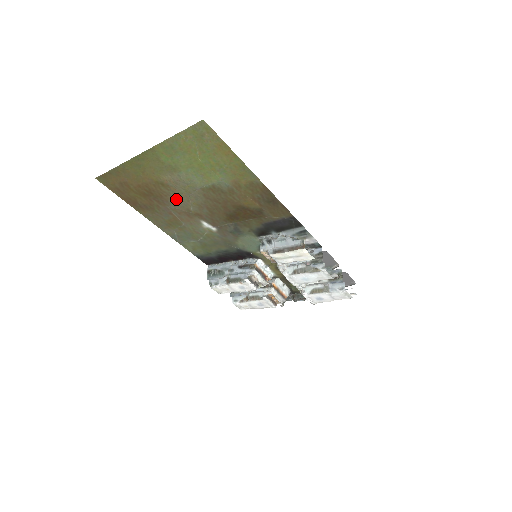
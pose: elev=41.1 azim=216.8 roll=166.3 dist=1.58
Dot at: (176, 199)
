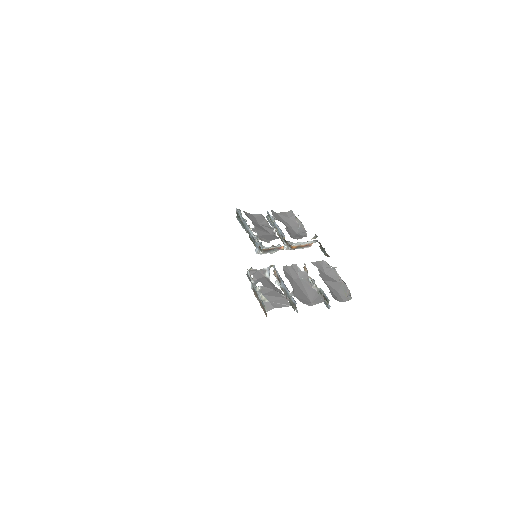
Dot at: occluded
